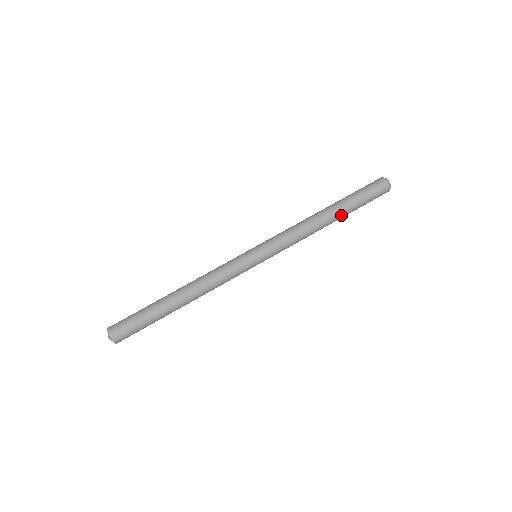
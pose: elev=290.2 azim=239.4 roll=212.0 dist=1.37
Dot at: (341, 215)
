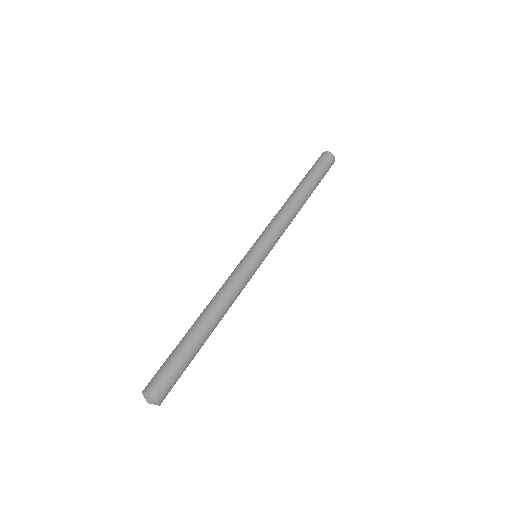
Dot at: (309, 196)
